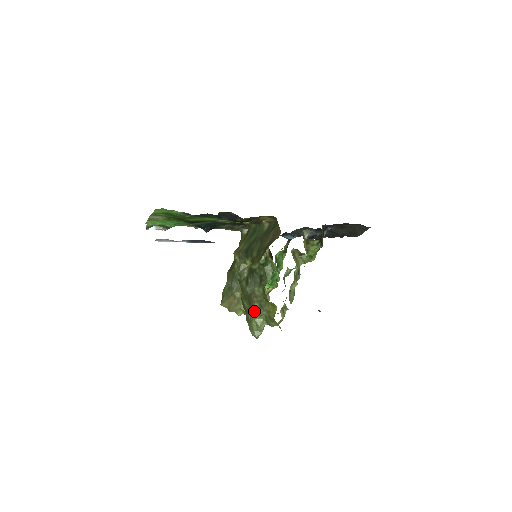
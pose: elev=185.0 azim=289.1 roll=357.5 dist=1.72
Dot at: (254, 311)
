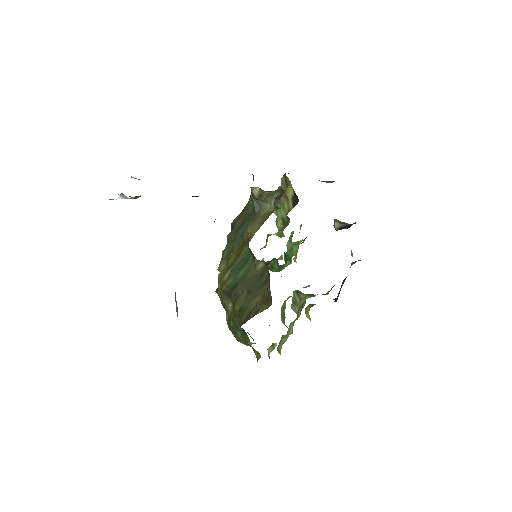
Dot at: occluded
